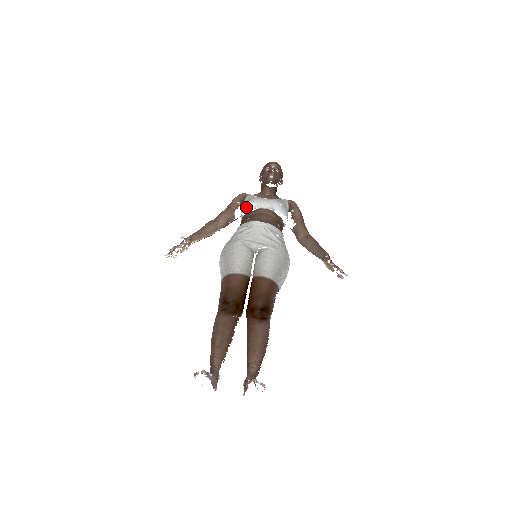
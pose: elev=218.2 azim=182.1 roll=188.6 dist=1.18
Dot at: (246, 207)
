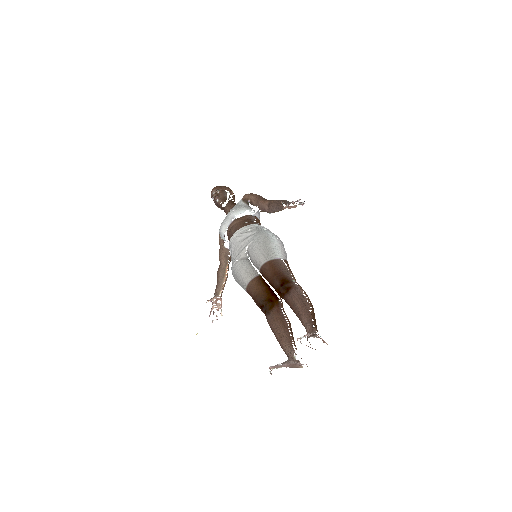
Dot at: (222, 237)
